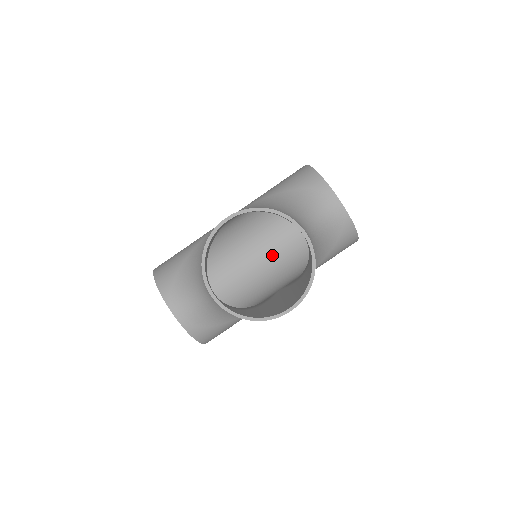
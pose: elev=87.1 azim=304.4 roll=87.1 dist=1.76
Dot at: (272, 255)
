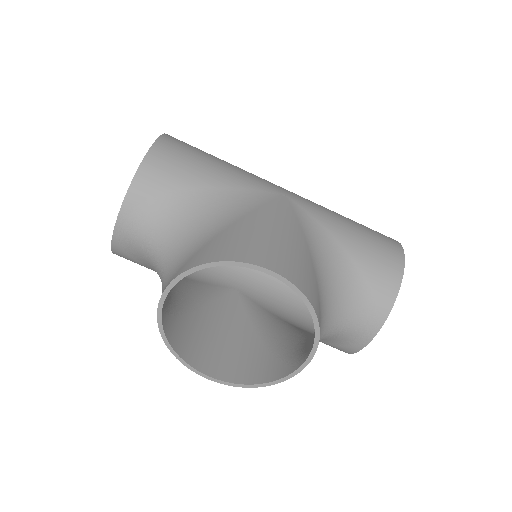
Dot at: occluded
